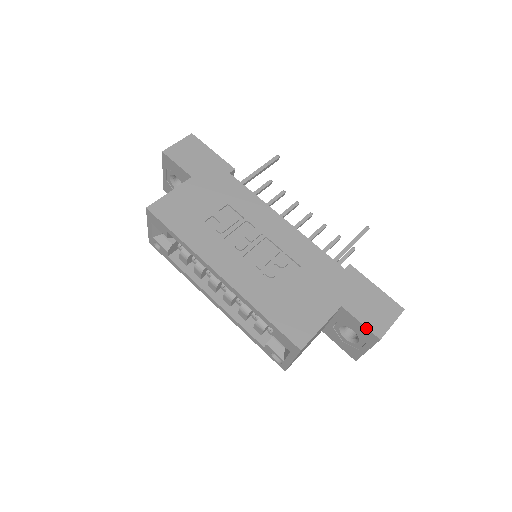
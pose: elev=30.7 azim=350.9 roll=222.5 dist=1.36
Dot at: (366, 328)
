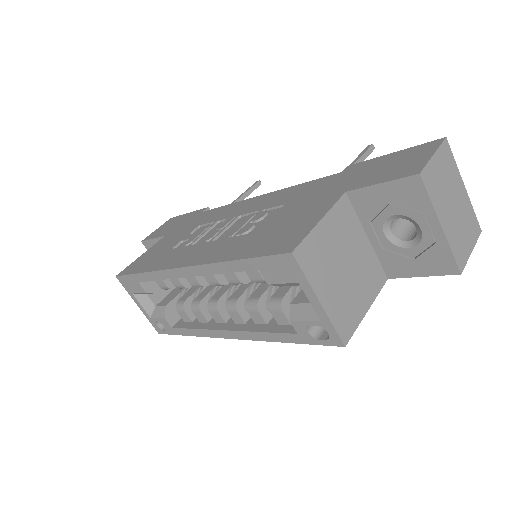
Dot at: (391, 182)
